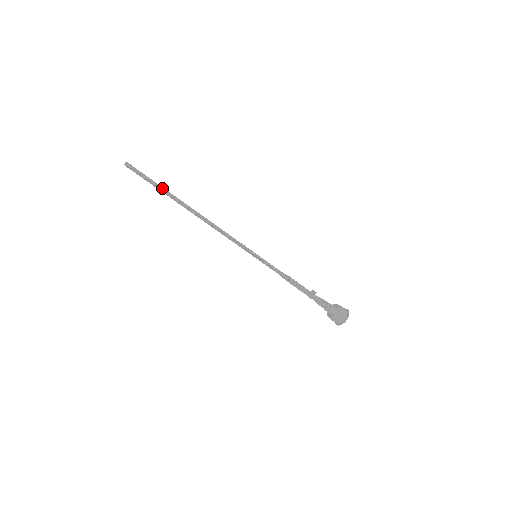
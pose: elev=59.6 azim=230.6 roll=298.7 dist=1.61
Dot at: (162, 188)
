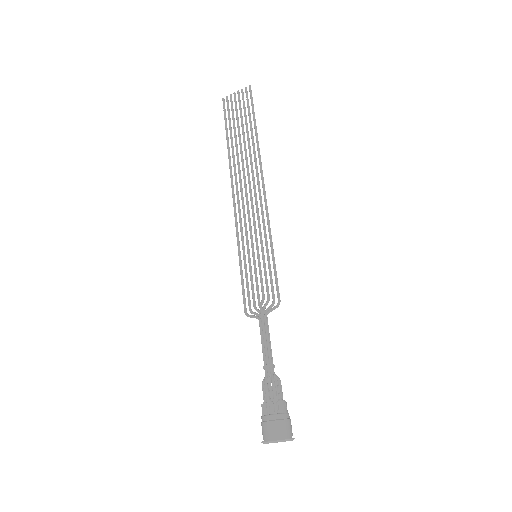
Dot at: occluded
